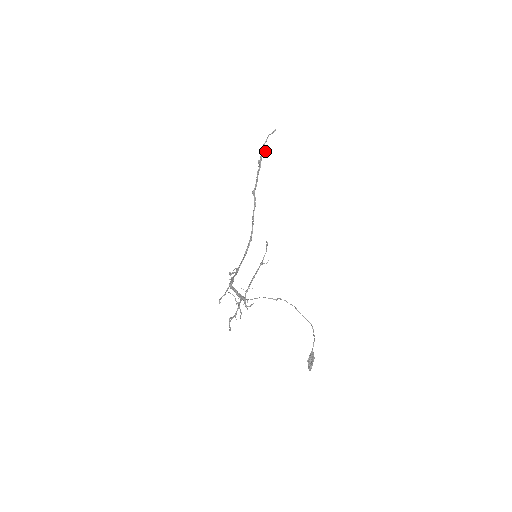
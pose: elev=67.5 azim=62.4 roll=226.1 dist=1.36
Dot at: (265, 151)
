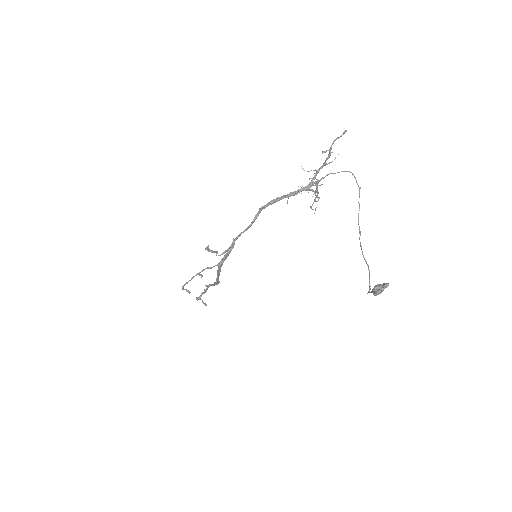
Dot at: occluded
